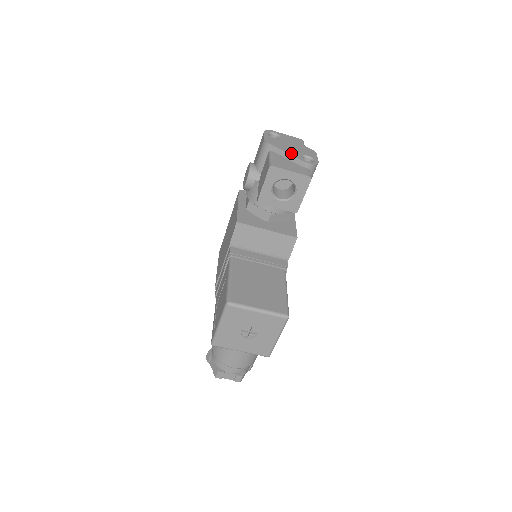
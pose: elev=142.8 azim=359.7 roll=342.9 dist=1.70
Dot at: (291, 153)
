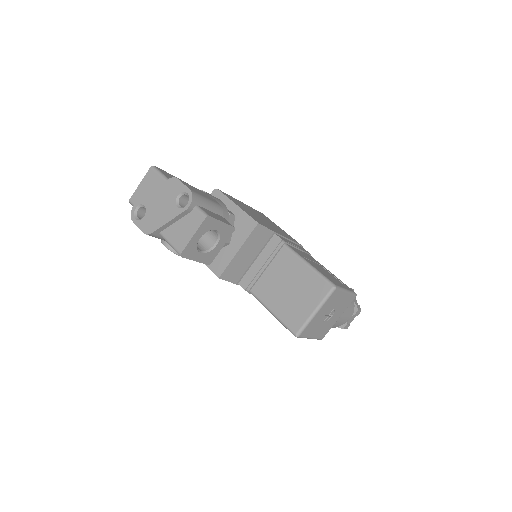
Dot at: (170, 217)
